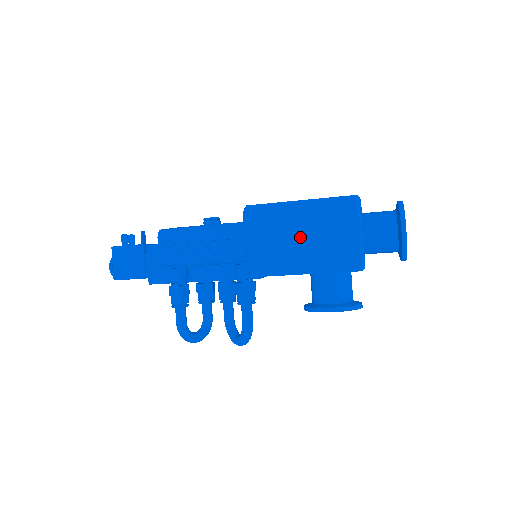
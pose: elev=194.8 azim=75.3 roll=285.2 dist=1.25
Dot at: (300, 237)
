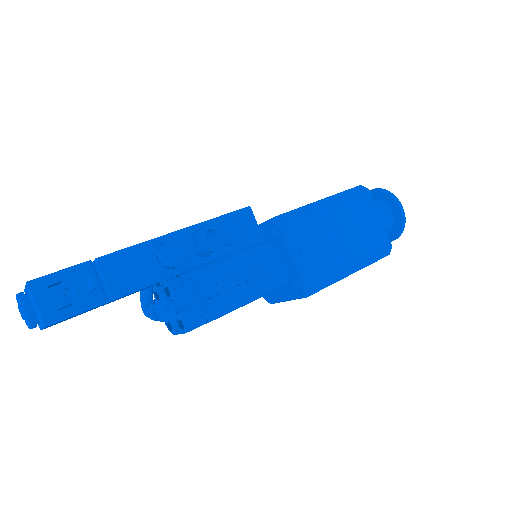
Dot at: occluded
